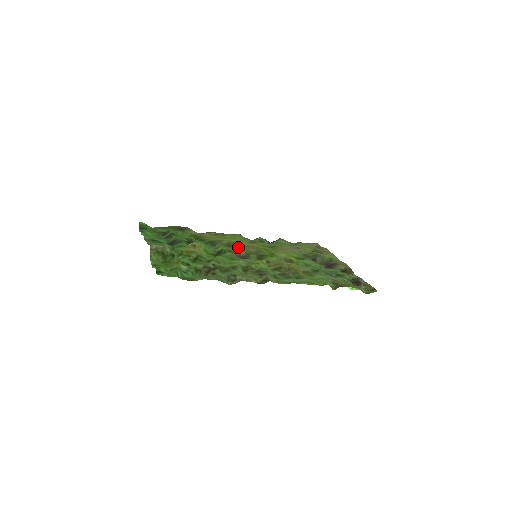
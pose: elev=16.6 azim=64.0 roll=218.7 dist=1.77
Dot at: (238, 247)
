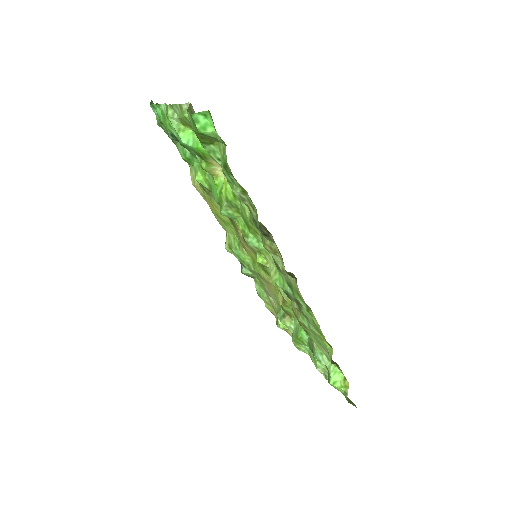
Dot at: occluded
